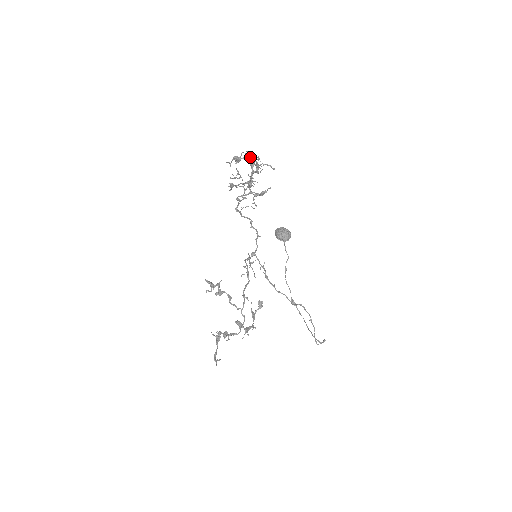
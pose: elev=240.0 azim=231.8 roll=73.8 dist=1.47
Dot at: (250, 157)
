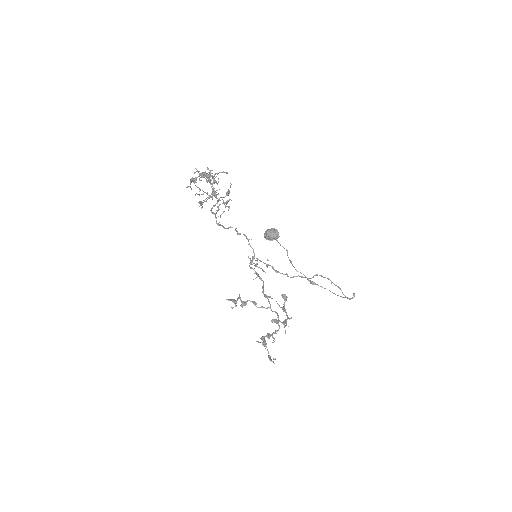
Dot at: (204, 176)
